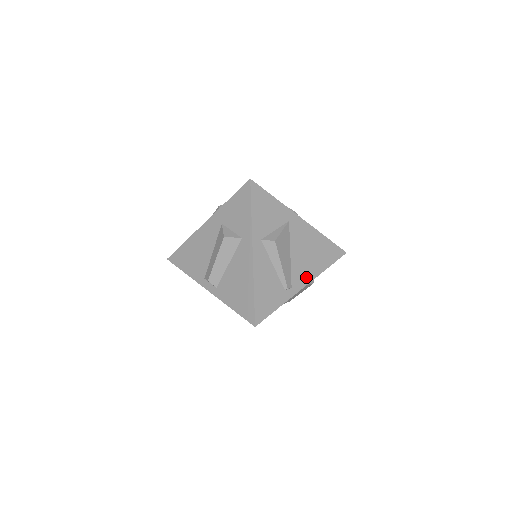
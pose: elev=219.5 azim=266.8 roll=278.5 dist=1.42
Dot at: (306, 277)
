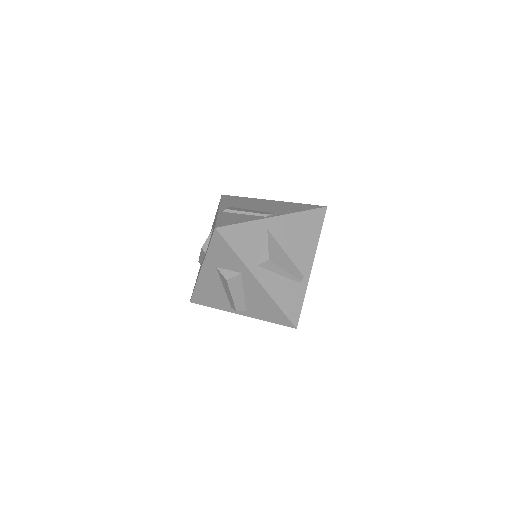
Dot at: (309, 258)
